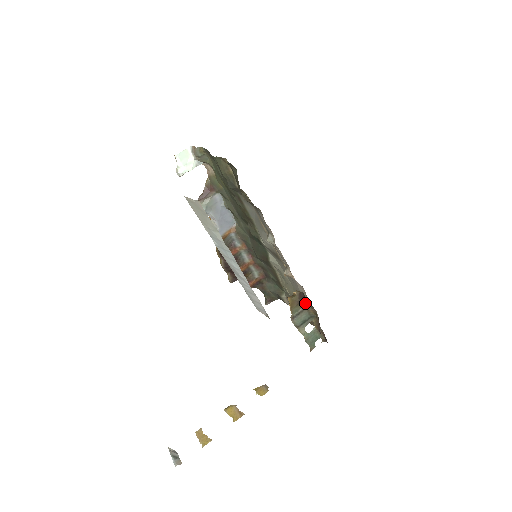
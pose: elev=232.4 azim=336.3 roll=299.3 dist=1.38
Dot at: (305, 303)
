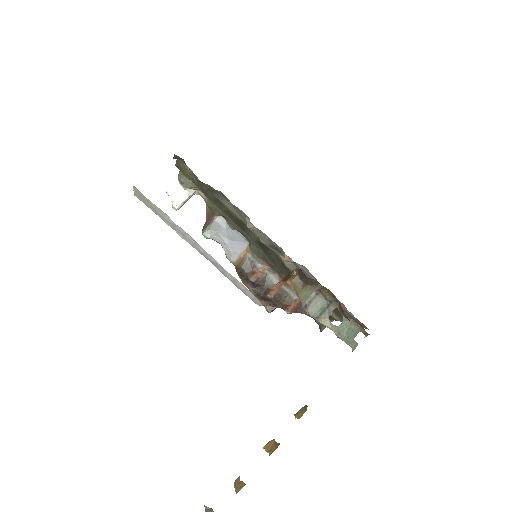
Dot at: (312, 284)
